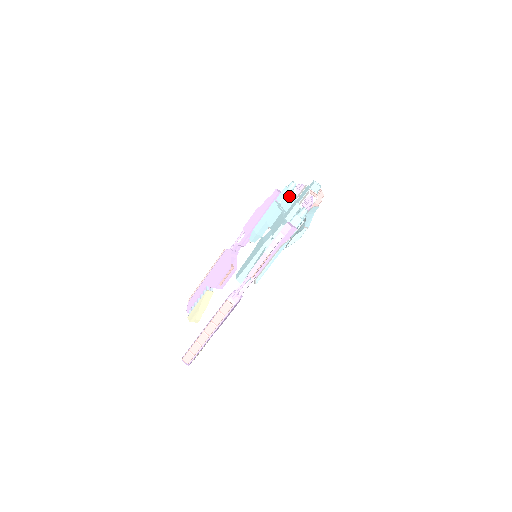
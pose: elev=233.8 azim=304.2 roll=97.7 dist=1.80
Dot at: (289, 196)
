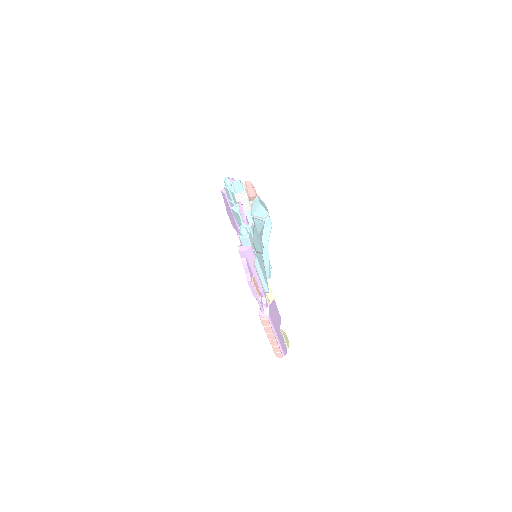
Dot at: (232, 195)
